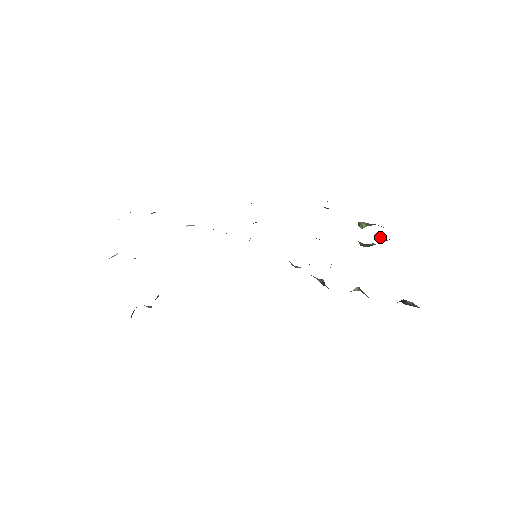
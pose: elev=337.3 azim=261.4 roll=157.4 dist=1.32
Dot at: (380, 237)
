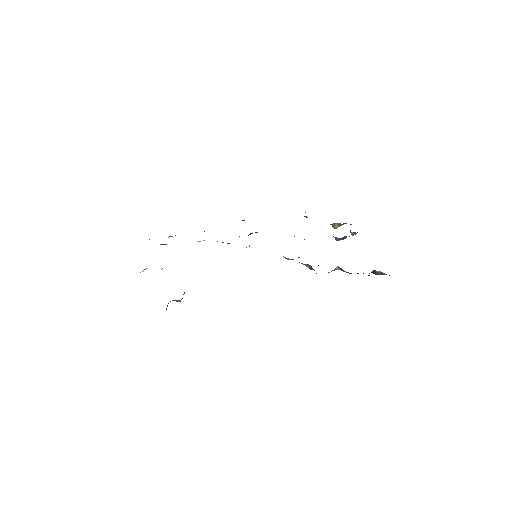
Dot at: (350, 232)
